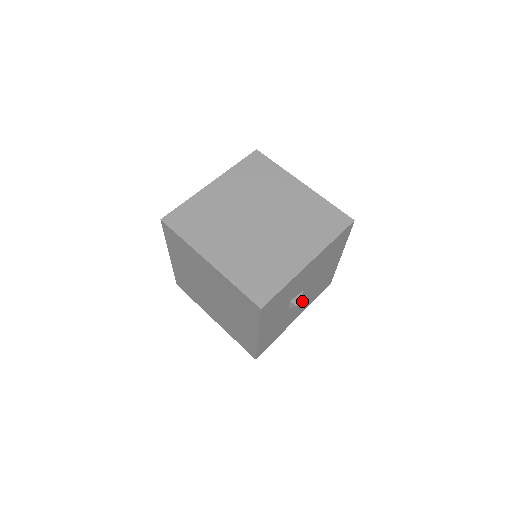
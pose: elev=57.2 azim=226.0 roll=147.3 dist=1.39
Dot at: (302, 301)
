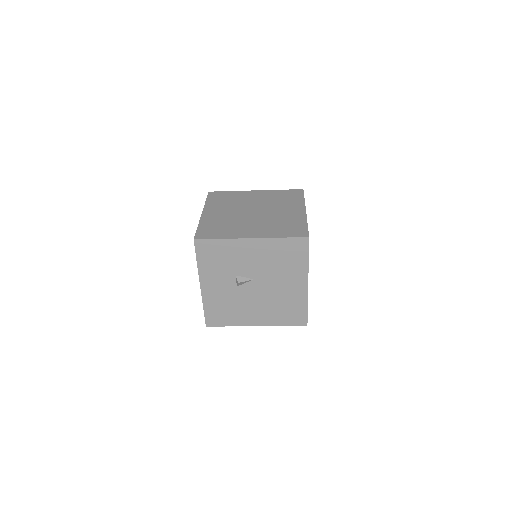
Dot at: (259, 301)
